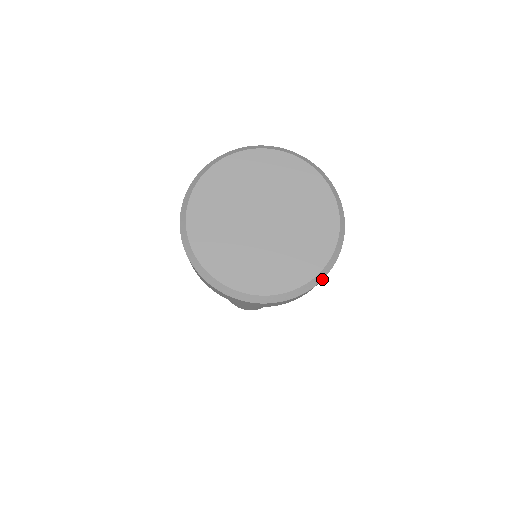
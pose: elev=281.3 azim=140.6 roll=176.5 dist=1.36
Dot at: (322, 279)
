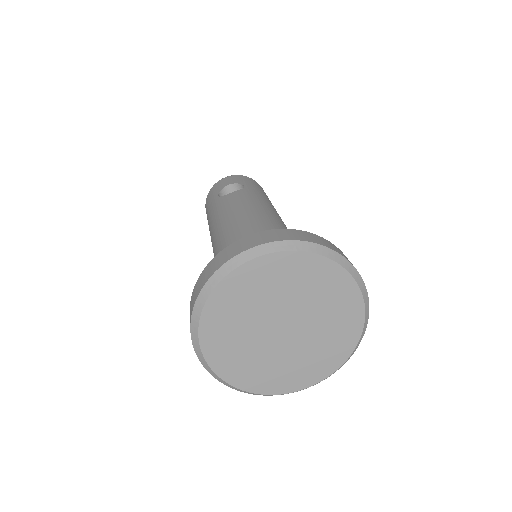
Dot at: (313, 385)
